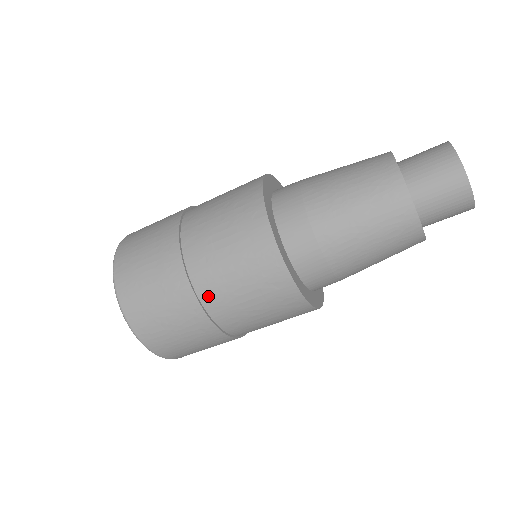
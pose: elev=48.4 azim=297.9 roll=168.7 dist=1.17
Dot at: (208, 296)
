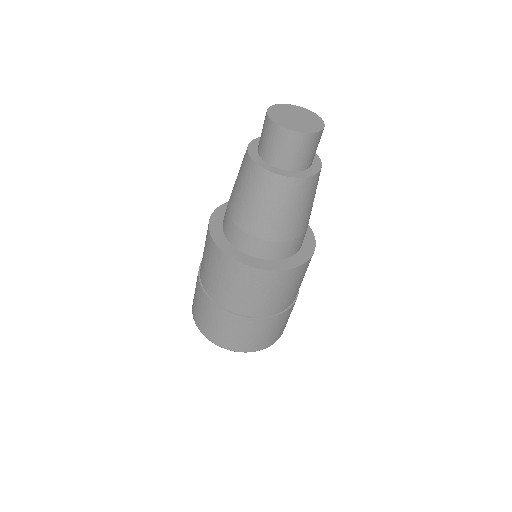
Dot at: (201, 273)
